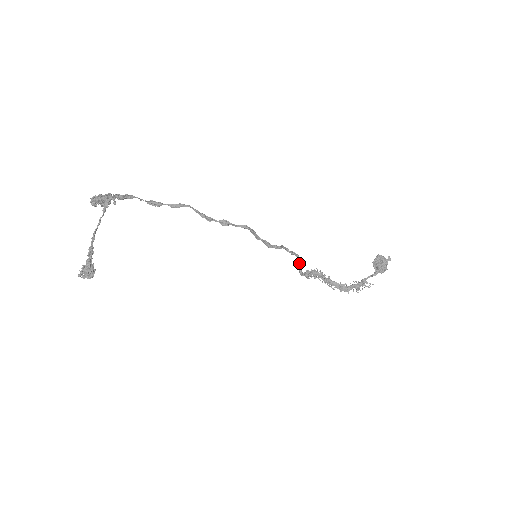
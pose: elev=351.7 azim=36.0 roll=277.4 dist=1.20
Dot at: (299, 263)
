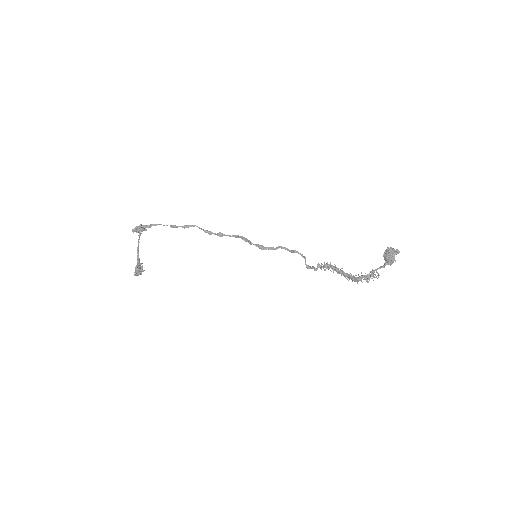
Dot at: occluded
